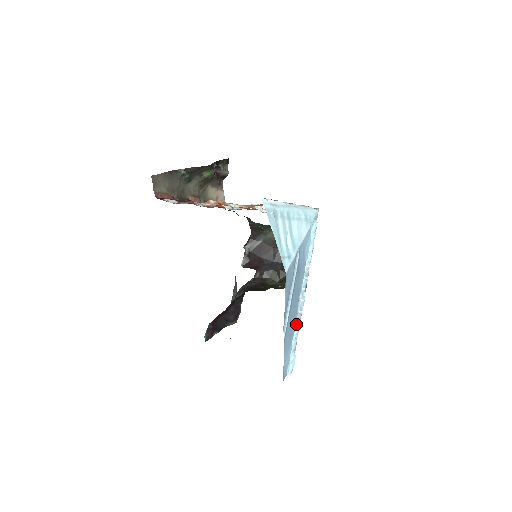
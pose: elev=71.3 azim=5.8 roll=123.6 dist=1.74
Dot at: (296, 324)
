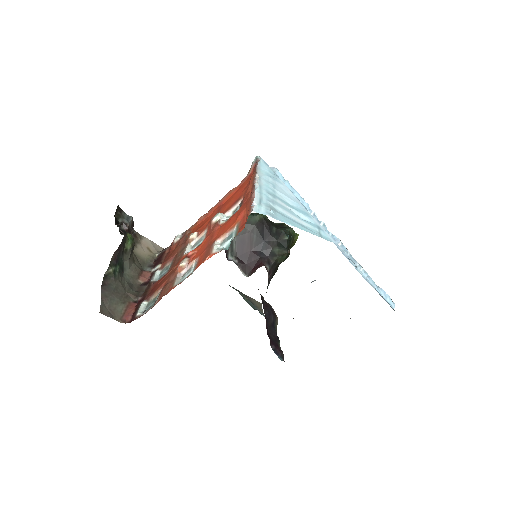
Dot at: (357, 267)
